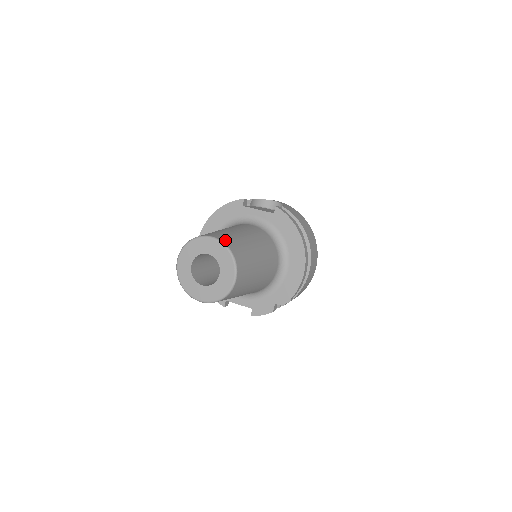
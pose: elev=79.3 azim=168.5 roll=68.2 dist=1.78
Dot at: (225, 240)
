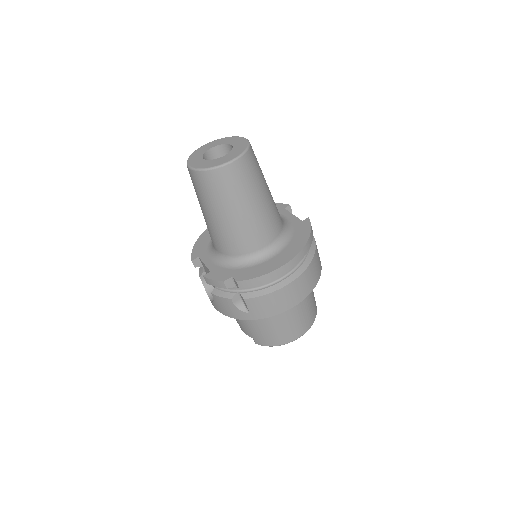
Dot at: occluded
